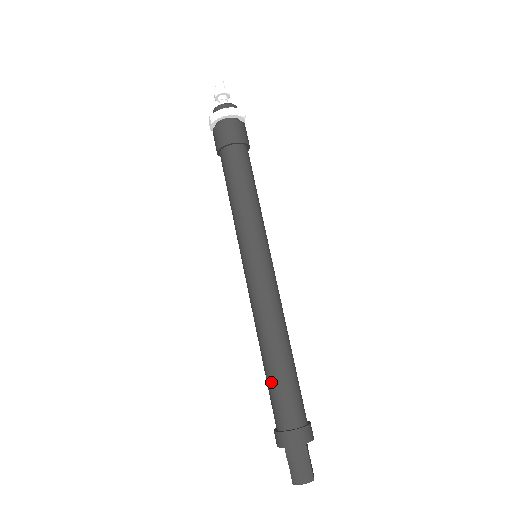
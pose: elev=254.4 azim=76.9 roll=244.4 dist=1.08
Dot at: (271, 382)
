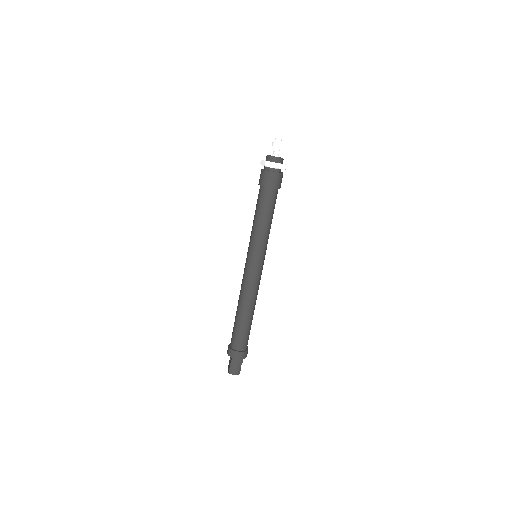
Dot at: (238, 326)
